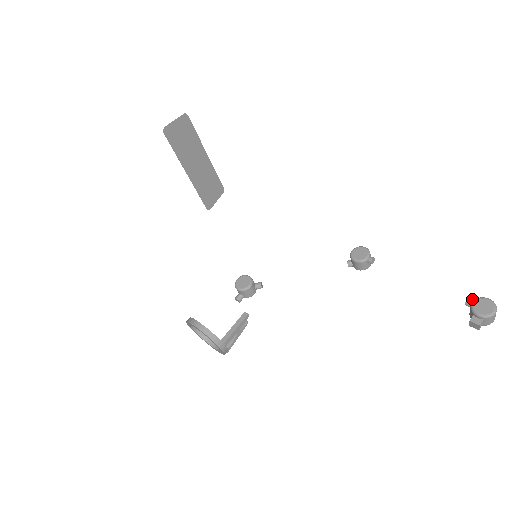
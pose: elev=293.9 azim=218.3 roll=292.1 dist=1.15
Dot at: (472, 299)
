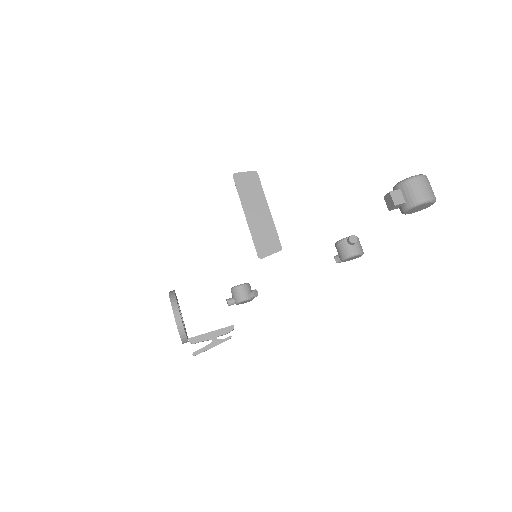
Dot at: occluded
